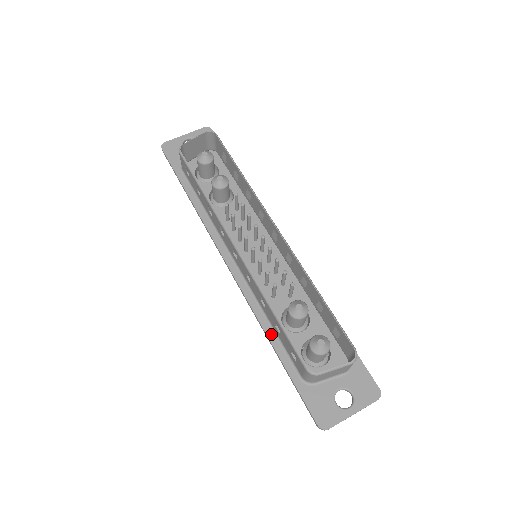
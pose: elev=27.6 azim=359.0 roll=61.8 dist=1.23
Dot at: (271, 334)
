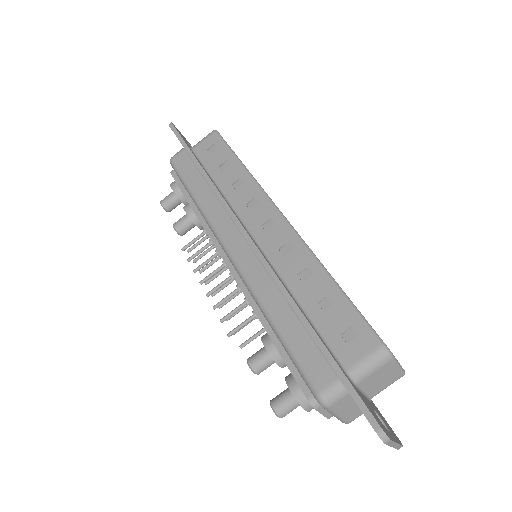
Dot at: (303, 312)
